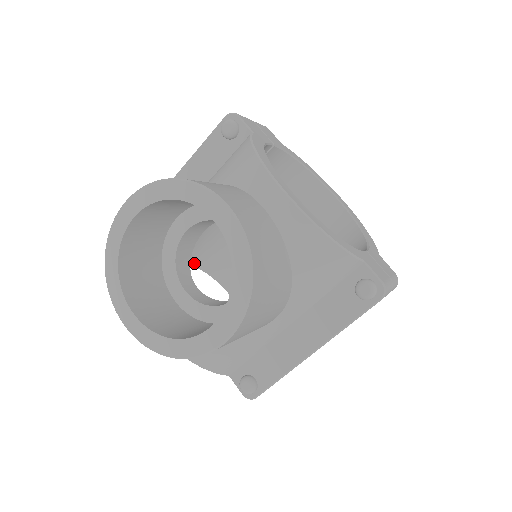
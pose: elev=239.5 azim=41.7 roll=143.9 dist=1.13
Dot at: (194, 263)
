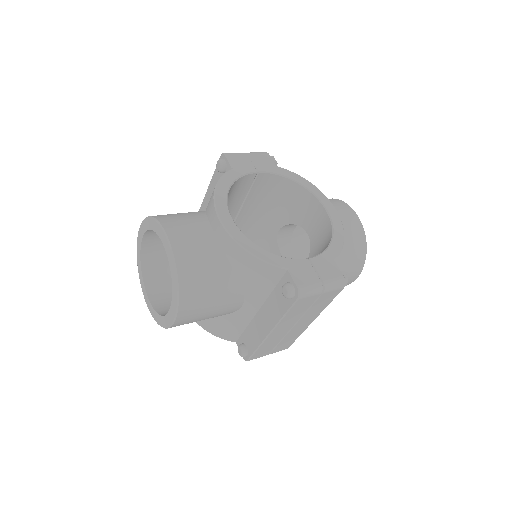
Dot at: occluded
